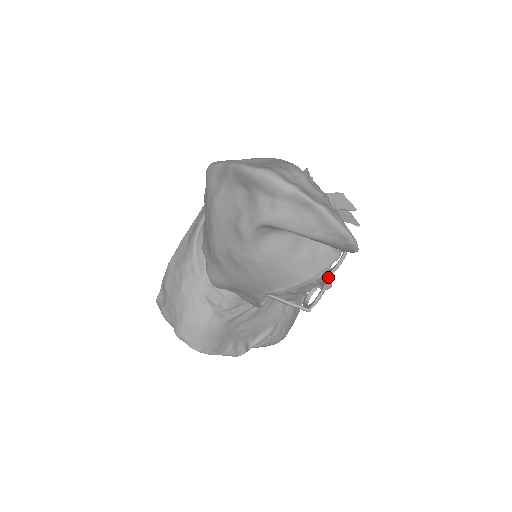
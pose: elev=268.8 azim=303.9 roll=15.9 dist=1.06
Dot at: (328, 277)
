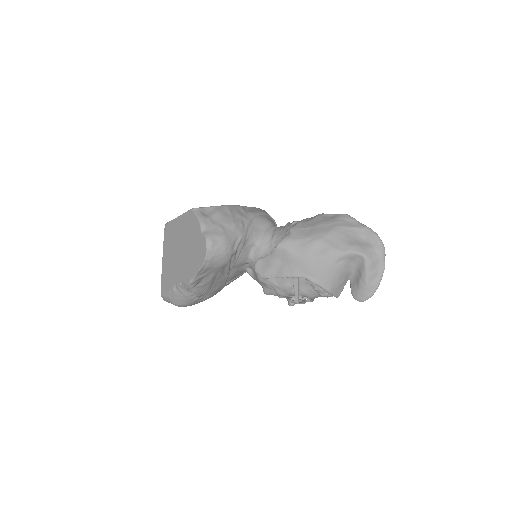
Dot at: occluded
